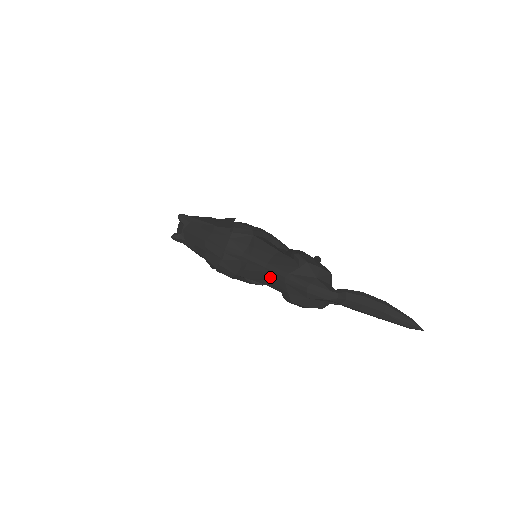
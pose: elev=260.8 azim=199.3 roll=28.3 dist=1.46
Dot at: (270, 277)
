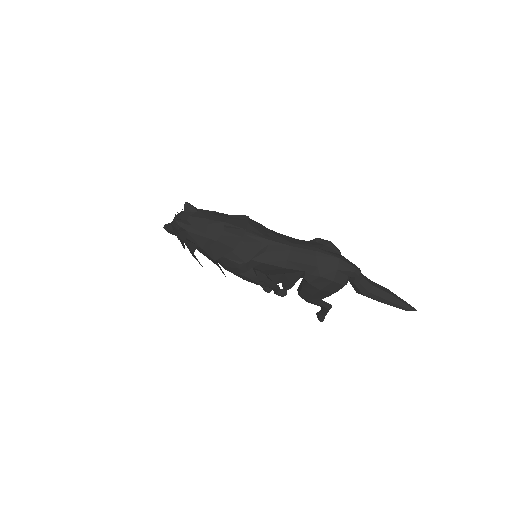
Dot at: (297, 254)
